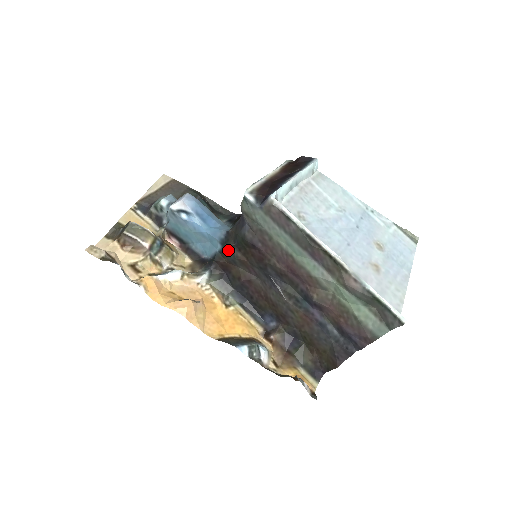
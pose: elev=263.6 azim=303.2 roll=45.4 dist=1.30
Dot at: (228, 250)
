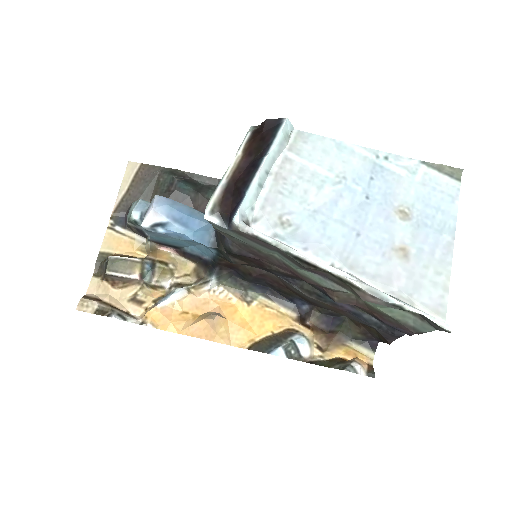
Dot at: (223, 255)
